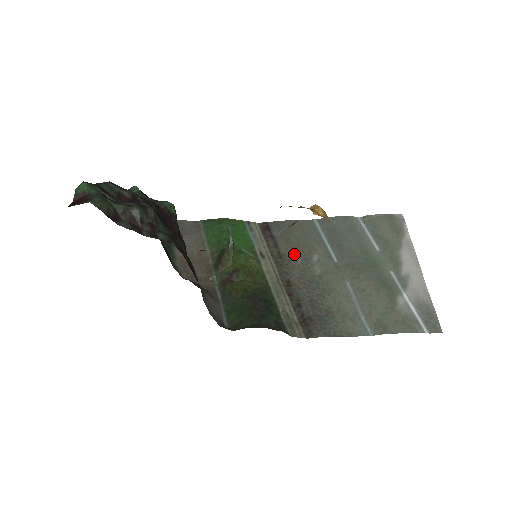
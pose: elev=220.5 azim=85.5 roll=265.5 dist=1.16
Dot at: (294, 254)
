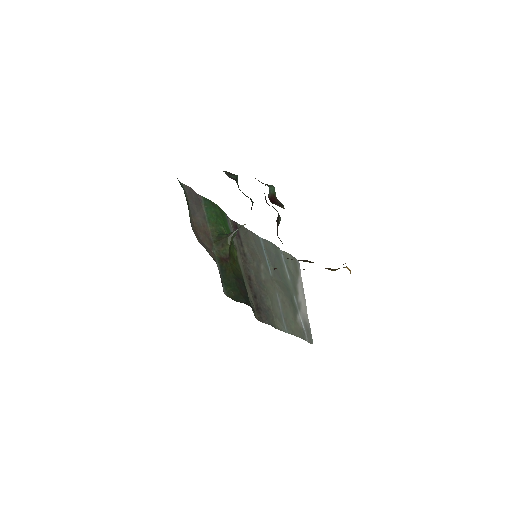
Dot at: (252, 258)
